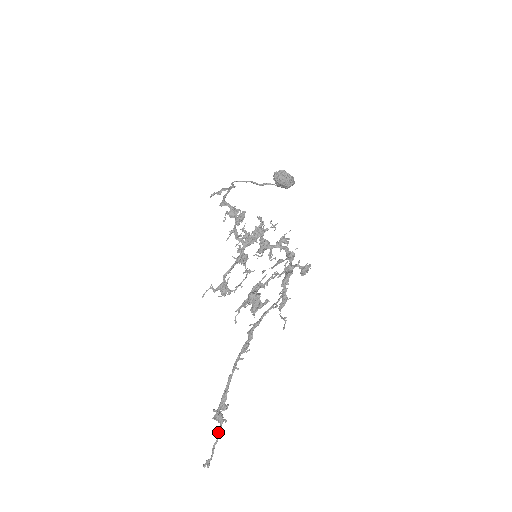
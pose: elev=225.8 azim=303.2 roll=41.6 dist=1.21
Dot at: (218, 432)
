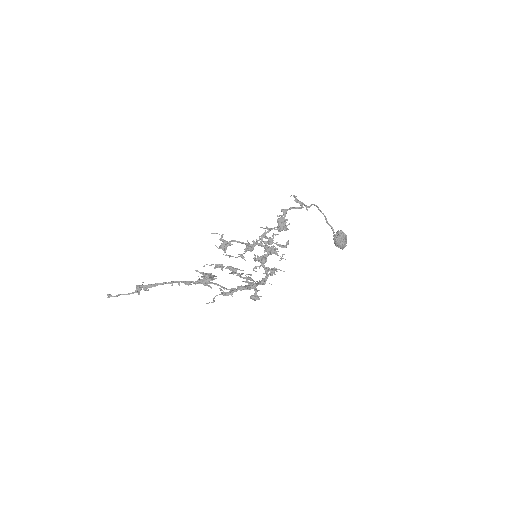
Dot at: (130, 293)
